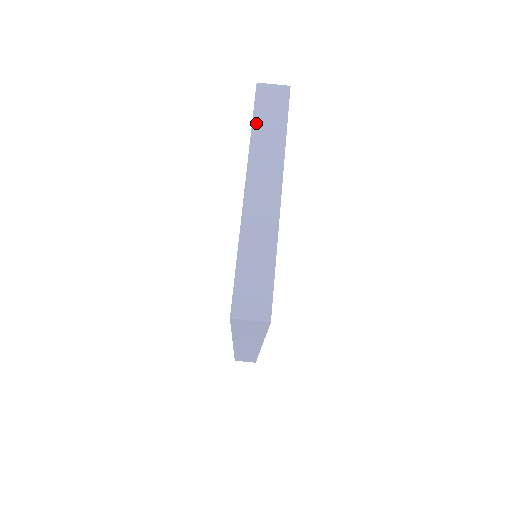
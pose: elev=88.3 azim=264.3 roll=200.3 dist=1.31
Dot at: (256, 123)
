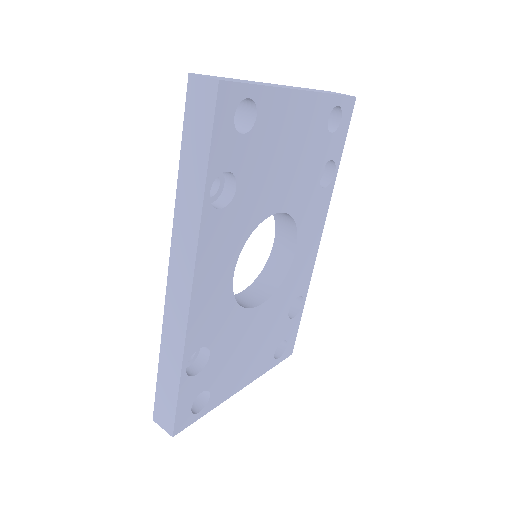
Dot at: (314, 89)
